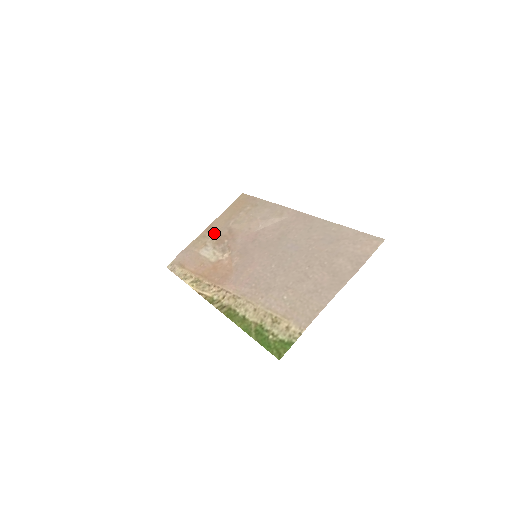
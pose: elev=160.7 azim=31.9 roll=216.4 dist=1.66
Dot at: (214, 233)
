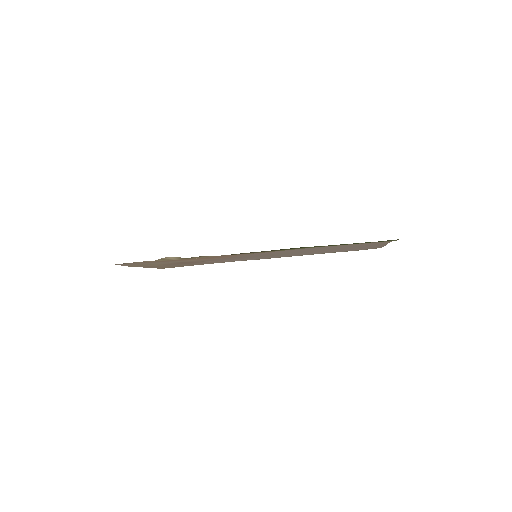
Dot at: (159, 264)
